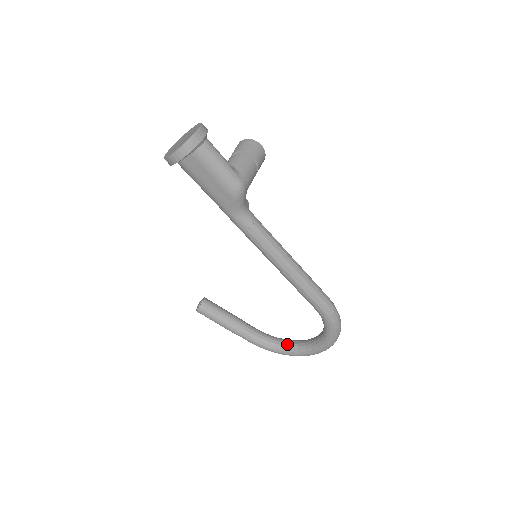
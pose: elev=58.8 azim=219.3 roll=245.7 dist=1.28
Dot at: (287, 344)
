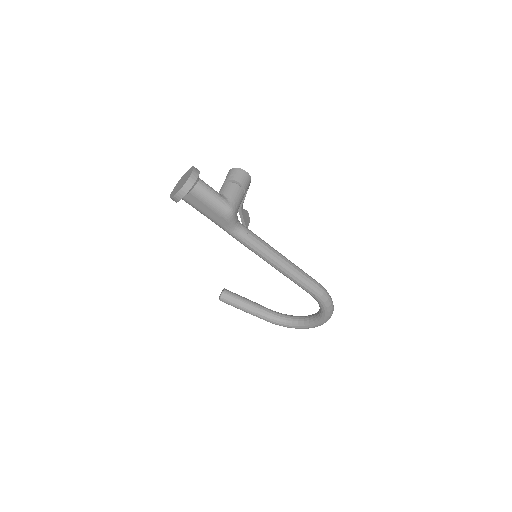
Dot at: (295, 320)
